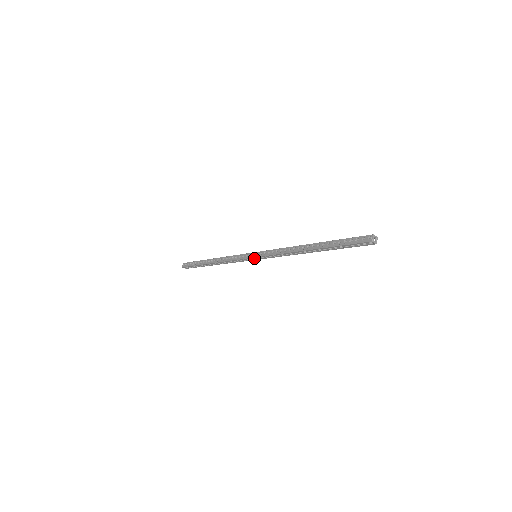
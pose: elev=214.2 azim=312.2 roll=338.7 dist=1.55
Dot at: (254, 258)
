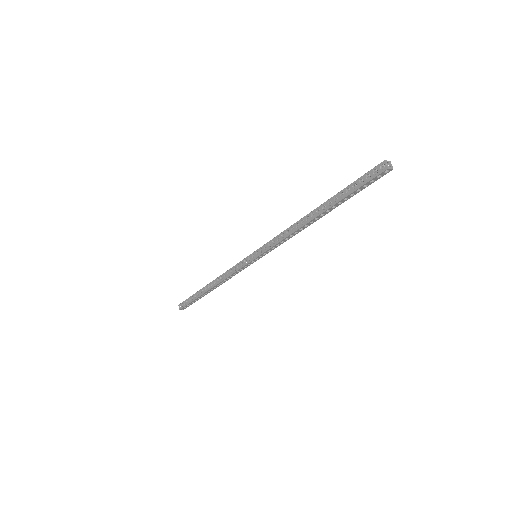
Dot at: (255, 259)
